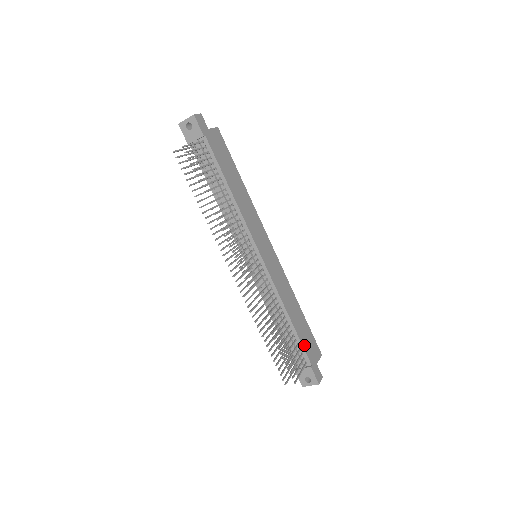
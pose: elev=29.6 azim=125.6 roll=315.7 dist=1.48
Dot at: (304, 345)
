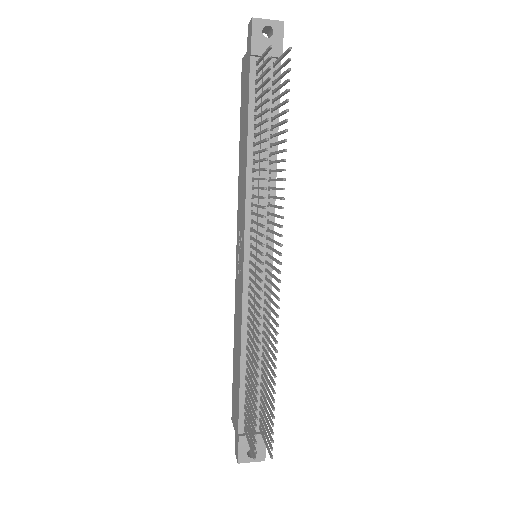
Dot at: occluded
